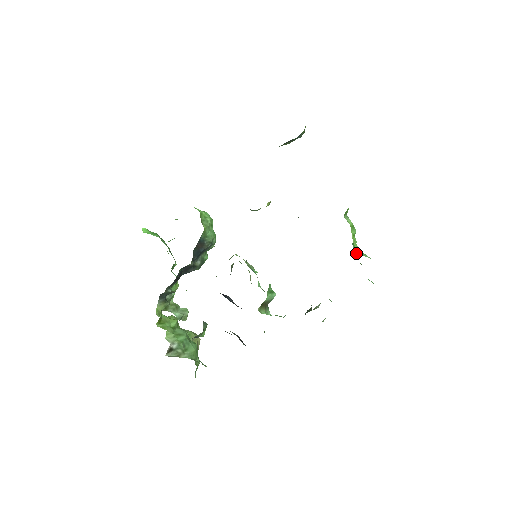
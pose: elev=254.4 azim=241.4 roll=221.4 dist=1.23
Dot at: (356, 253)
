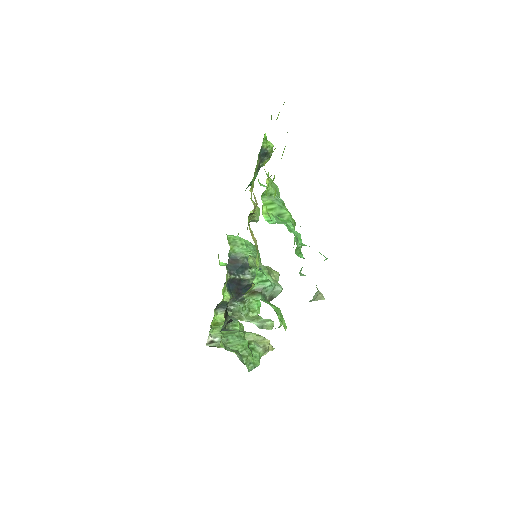
Dot at: (288, 224)
